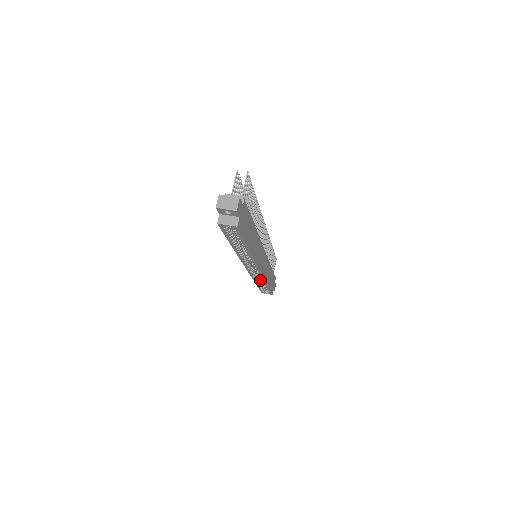
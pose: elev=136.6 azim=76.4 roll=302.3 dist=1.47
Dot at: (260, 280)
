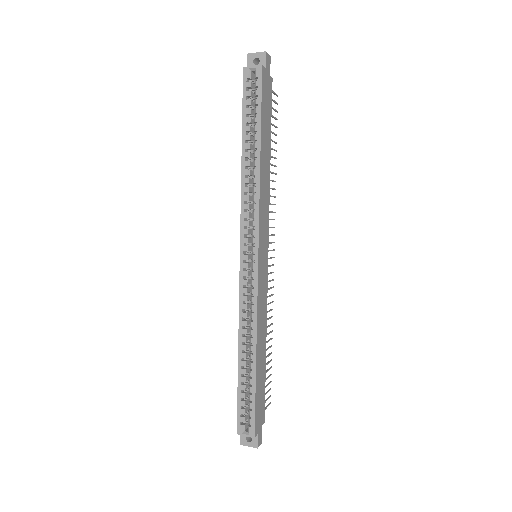
Dot at: (247, 347)
